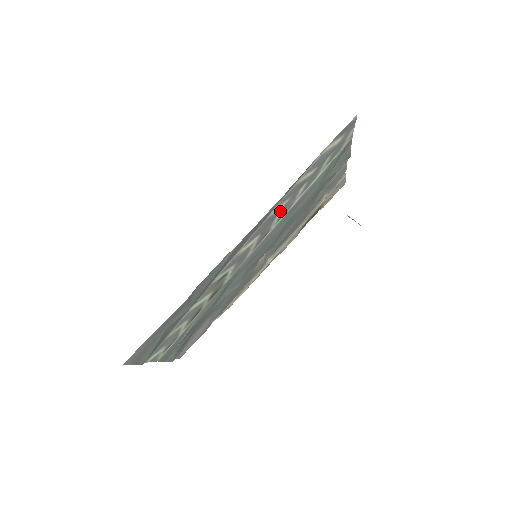
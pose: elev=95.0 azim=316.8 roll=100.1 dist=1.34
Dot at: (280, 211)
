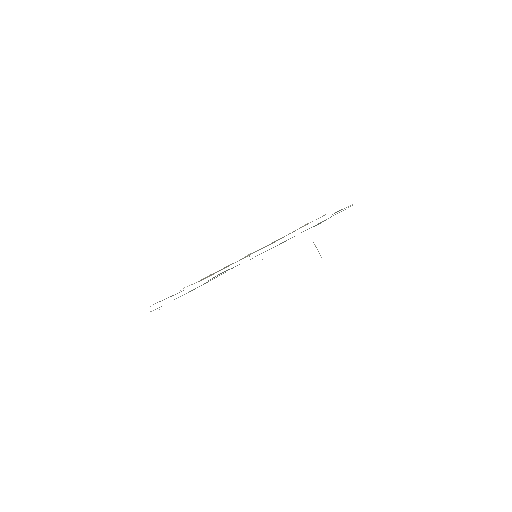
Dot at: occluded
